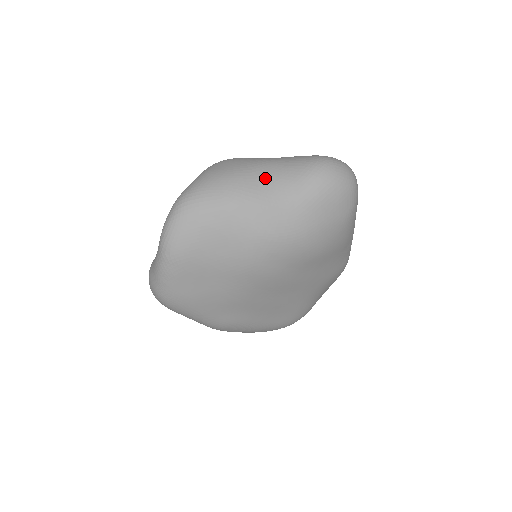
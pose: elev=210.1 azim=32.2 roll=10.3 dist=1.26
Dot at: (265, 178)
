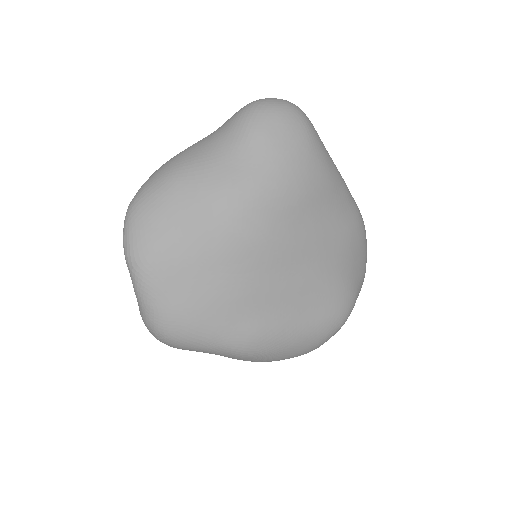
Dot at: (201, 145)
